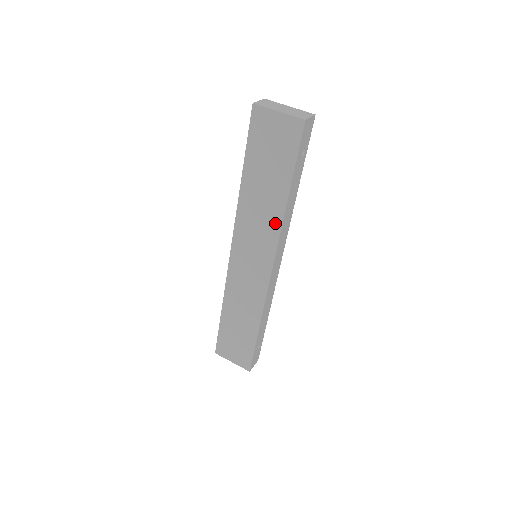
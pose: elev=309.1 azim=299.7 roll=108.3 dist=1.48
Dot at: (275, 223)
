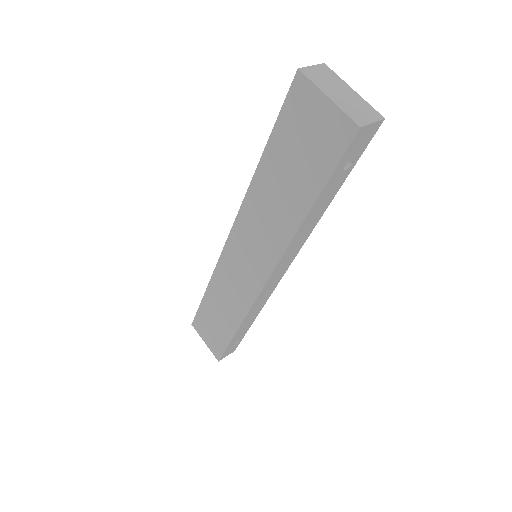
Dot at: (282, 237)
